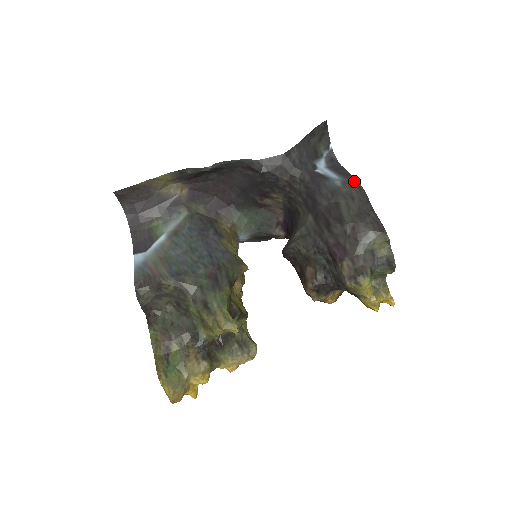
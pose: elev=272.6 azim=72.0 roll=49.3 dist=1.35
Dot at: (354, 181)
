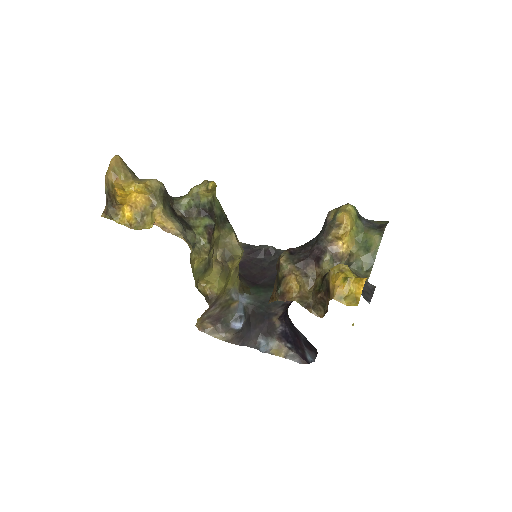
Dot at: occluded
